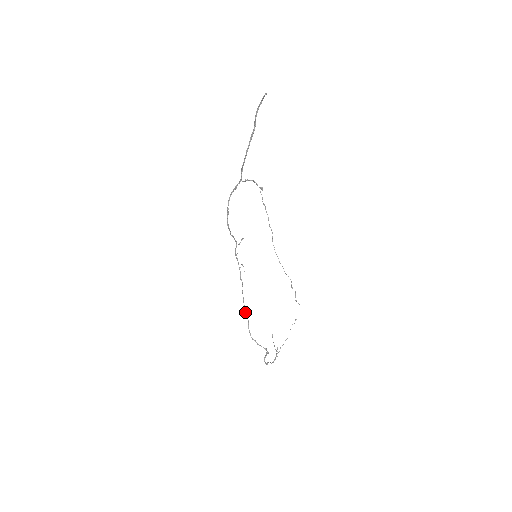
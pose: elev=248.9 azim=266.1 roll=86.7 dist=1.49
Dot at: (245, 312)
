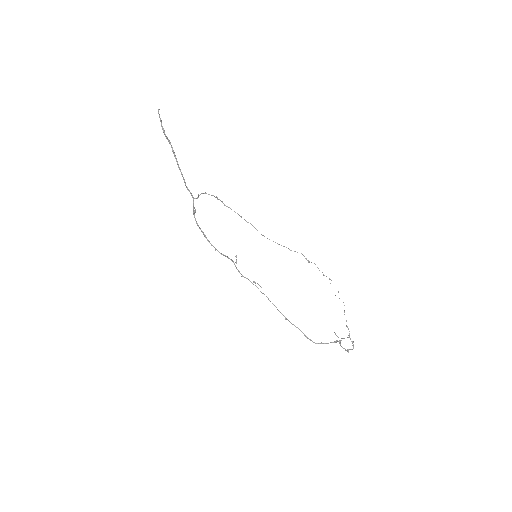
Dot at: (291, 323)
